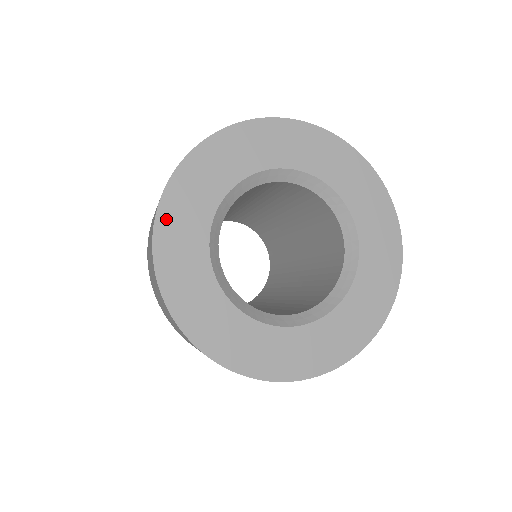
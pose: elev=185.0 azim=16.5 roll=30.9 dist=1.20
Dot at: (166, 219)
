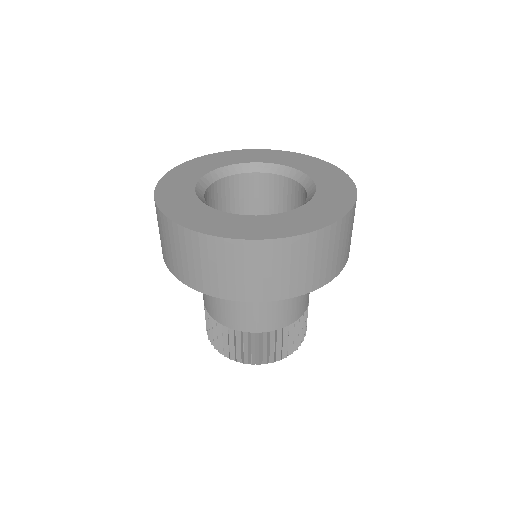
Dot at: (213, 156)
